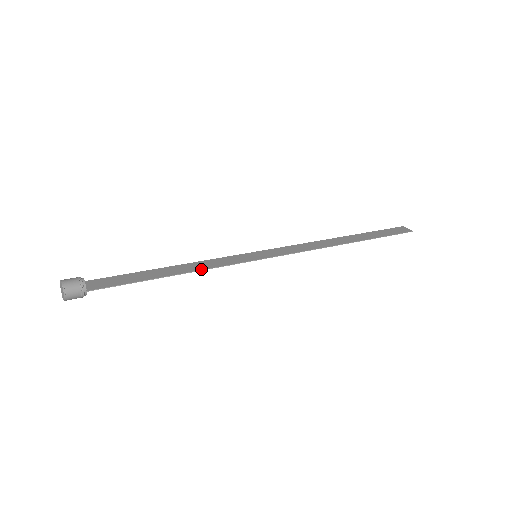
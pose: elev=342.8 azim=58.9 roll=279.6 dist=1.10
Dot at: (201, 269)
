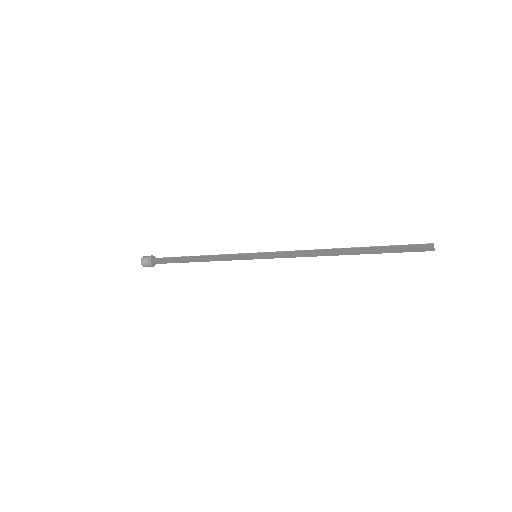
Dot at: (212, 255)
